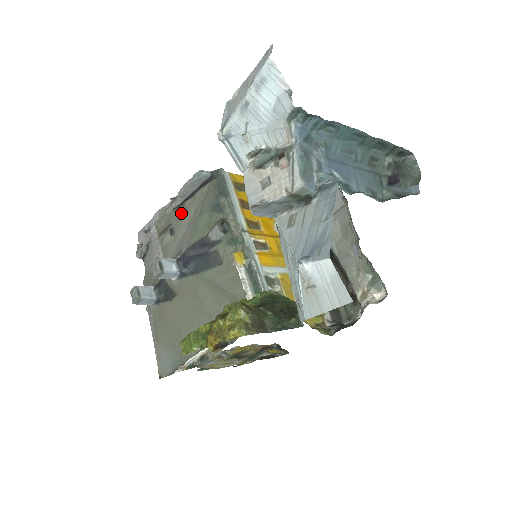
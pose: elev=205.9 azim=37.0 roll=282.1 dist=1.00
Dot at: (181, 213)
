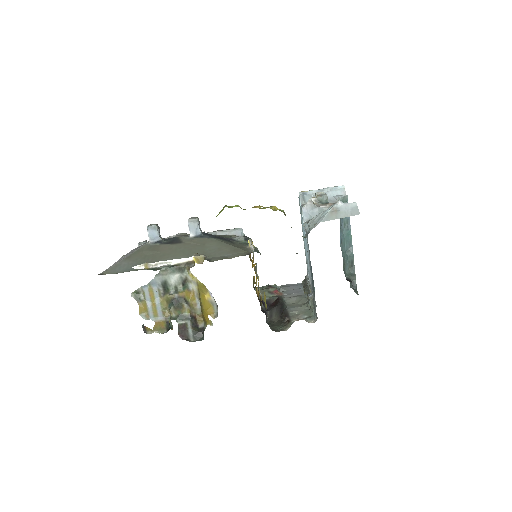
Dot at: occluded
